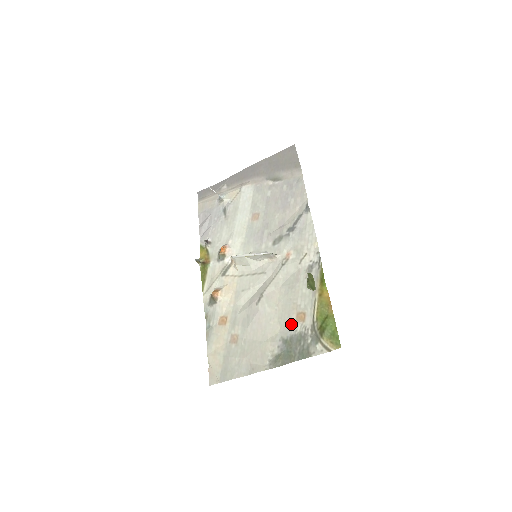
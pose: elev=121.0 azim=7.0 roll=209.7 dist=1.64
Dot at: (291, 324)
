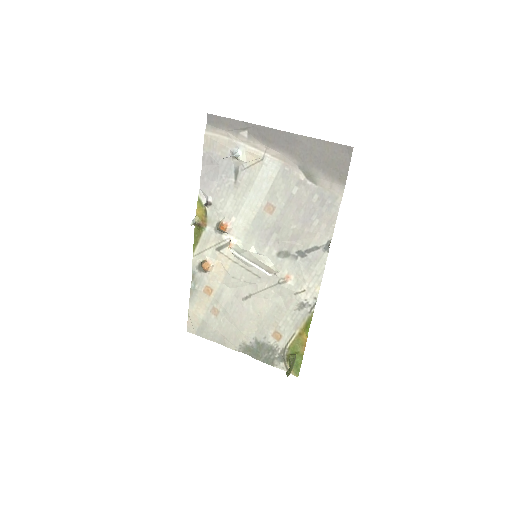
Dot at: (267, 335)
